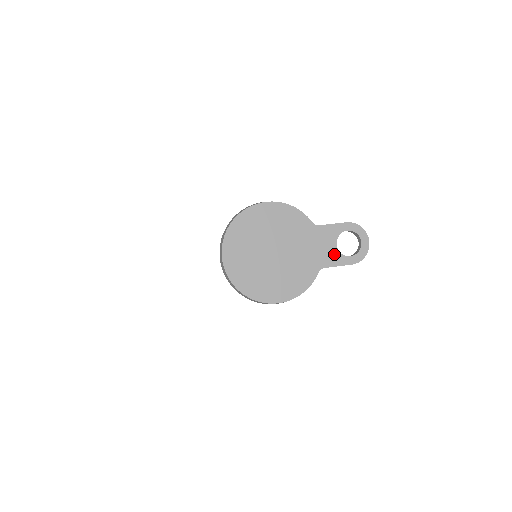
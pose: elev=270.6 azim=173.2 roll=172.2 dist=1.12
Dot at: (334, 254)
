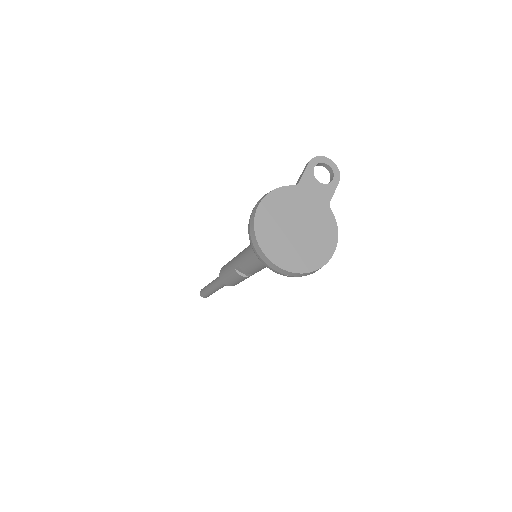
Dot at: (324, 189)
